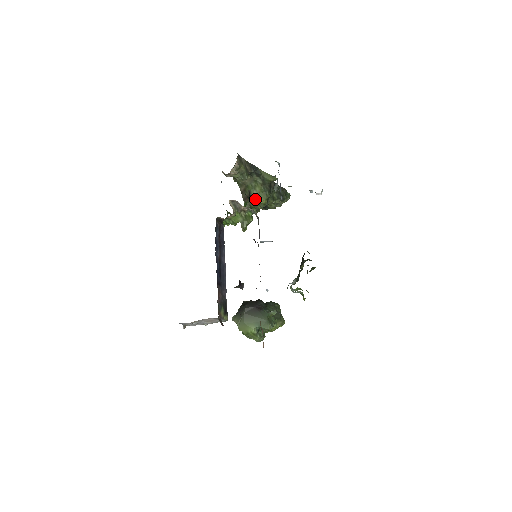
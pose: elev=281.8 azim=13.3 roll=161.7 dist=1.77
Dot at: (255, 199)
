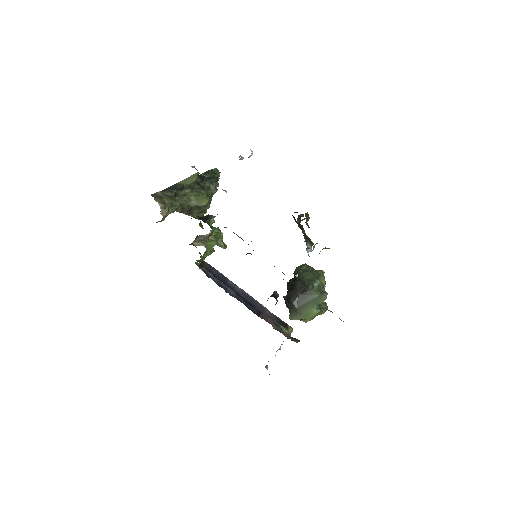
Dot at: (197, 206)
